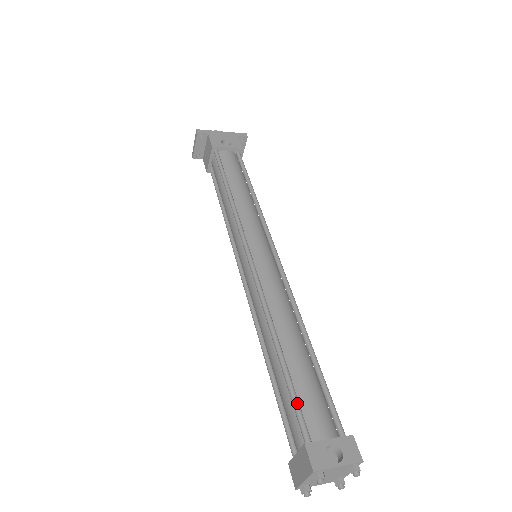
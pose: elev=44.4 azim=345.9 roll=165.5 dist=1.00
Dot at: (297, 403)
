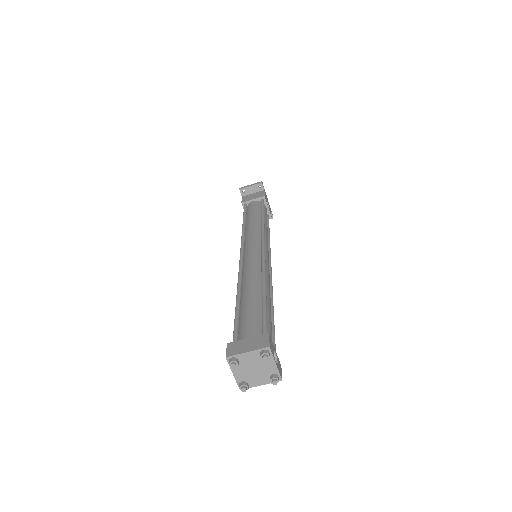
Dot at: occluded
